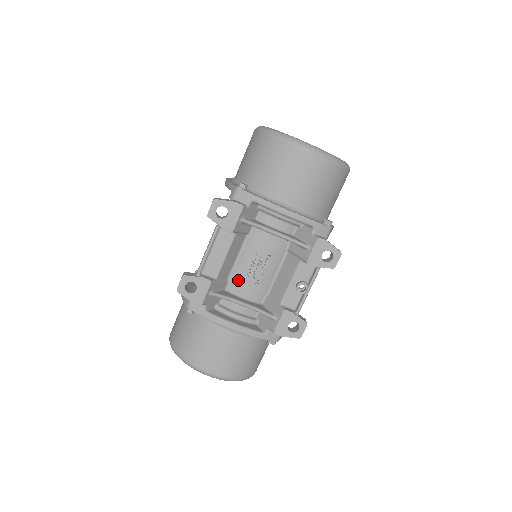
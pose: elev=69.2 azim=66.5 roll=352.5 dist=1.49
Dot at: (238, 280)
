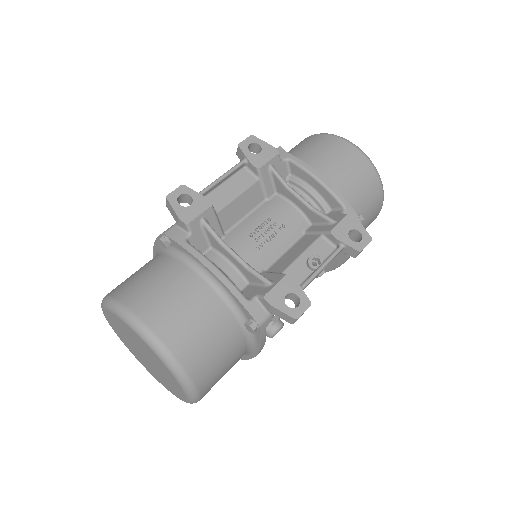
Dot at: (237, 237)
